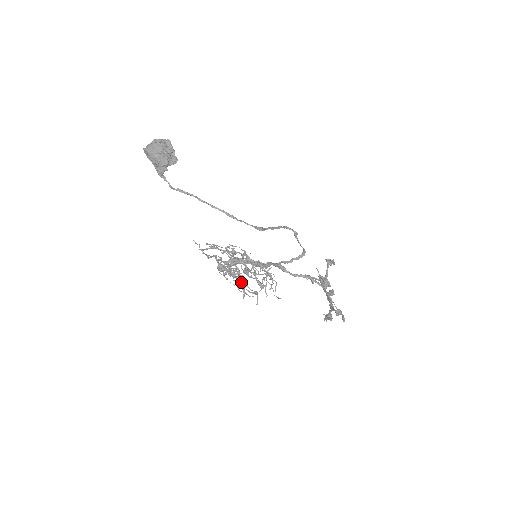
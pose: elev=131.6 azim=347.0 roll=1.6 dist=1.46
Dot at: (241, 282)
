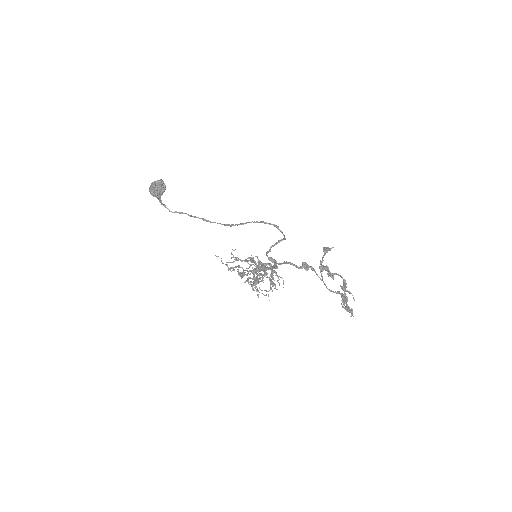
Dot at: (250, 282)
